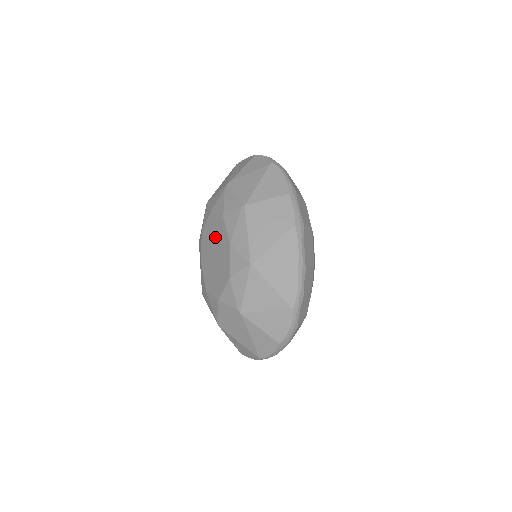
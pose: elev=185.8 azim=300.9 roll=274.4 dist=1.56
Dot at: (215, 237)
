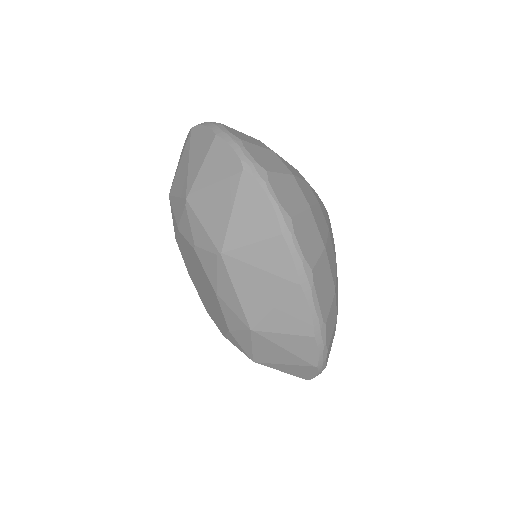
Dot at: (195, 267)
